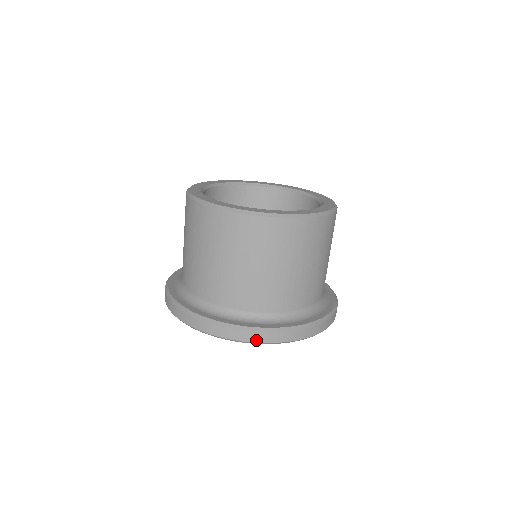
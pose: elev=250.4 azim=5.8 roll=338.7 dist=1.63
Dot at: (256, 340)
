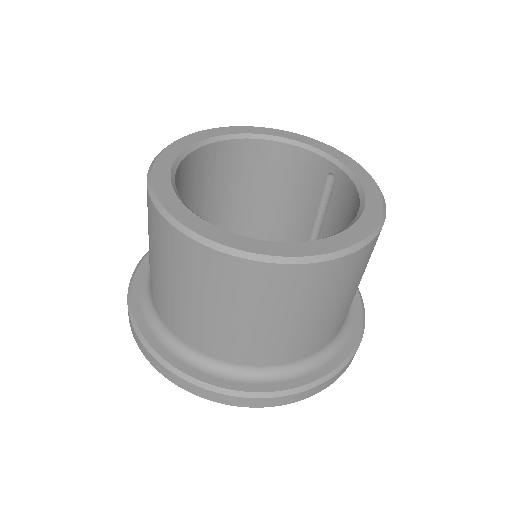
Dot at: occluded
